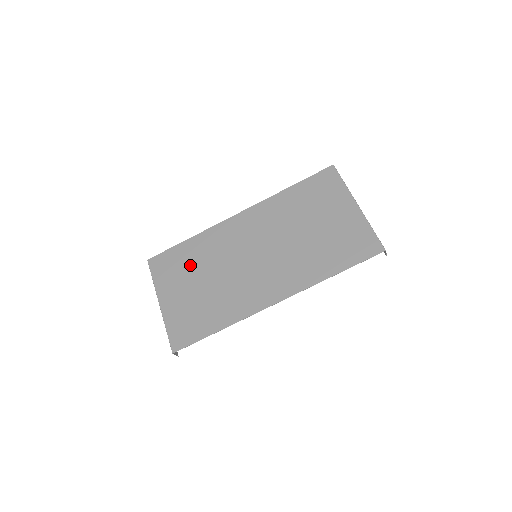
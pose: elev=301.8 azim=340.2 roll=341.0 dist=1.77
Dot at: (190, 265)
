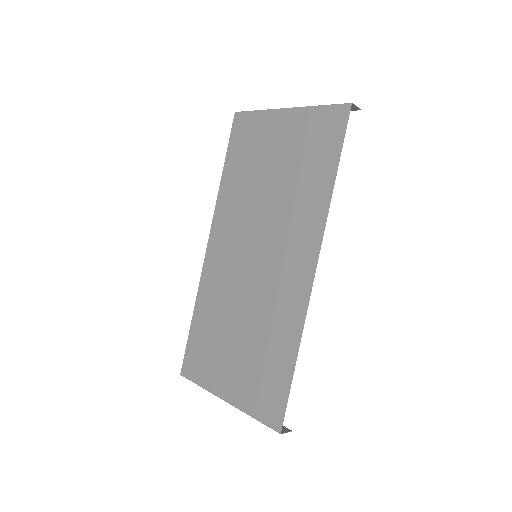
Dot at: (215, 334)
